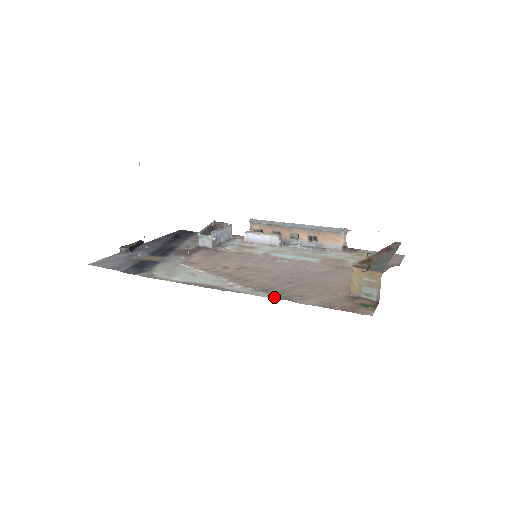
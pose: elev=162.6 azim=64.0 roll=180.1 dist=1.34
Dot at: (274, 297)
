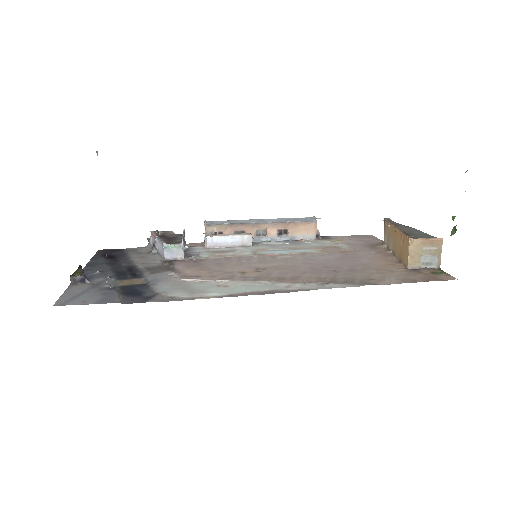
Dot at: (353, 285)
